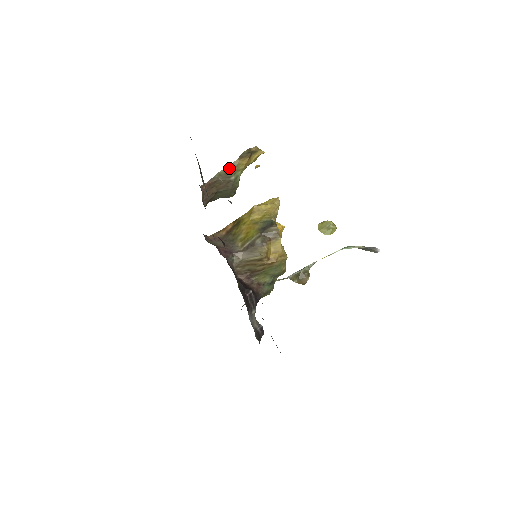
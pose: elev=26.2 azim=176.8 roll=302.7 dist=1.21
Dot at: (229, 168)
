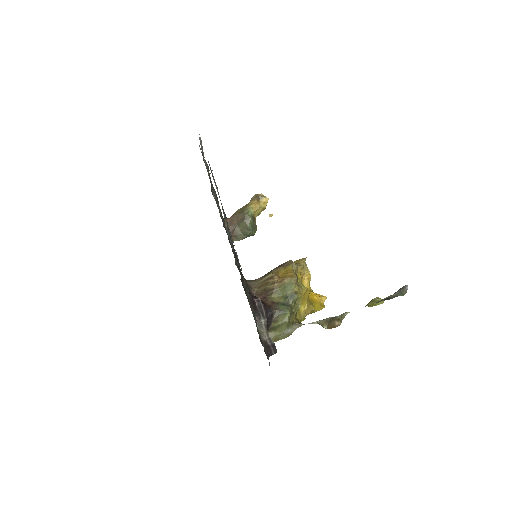
Dot at: (244, 207)
